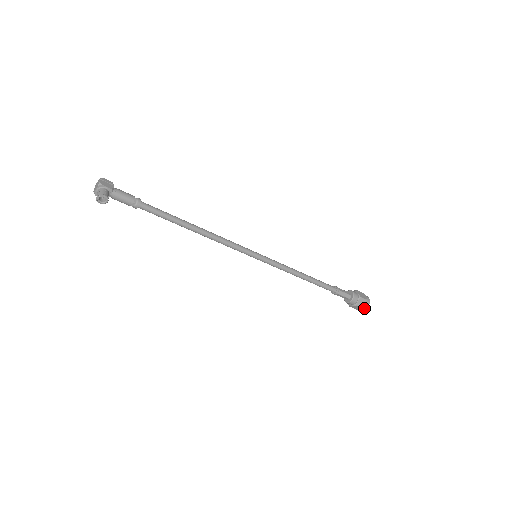
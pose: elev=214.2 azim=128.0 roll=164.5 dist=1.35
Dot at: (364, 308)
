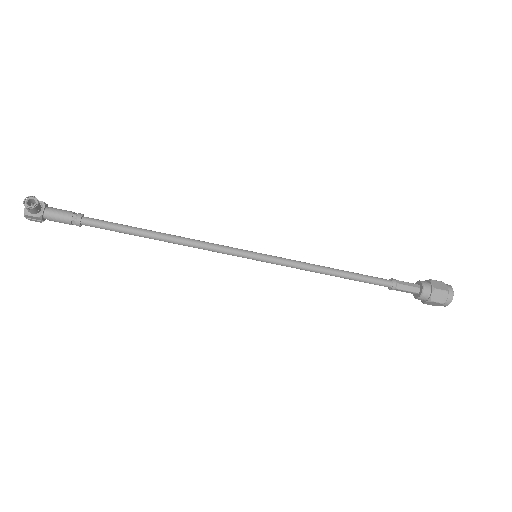
Dot at: (450, 293)
